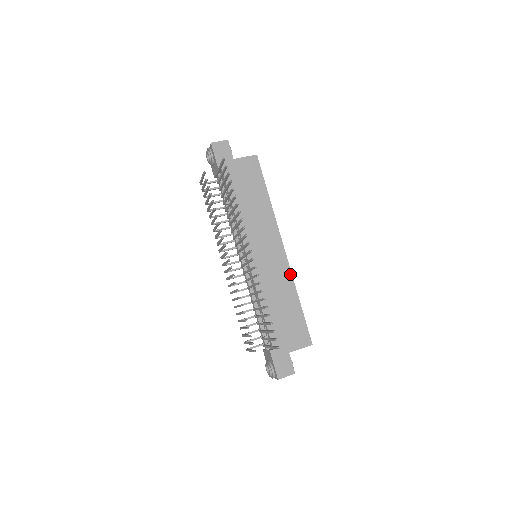
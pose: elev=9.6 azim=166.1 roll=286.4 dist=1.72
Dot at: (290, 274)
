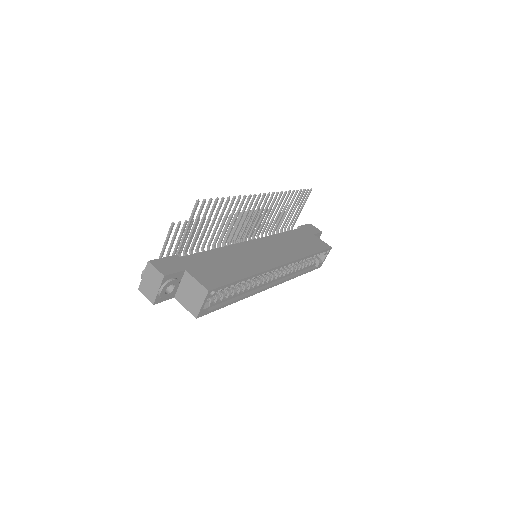
Dot at: (264, 269)
